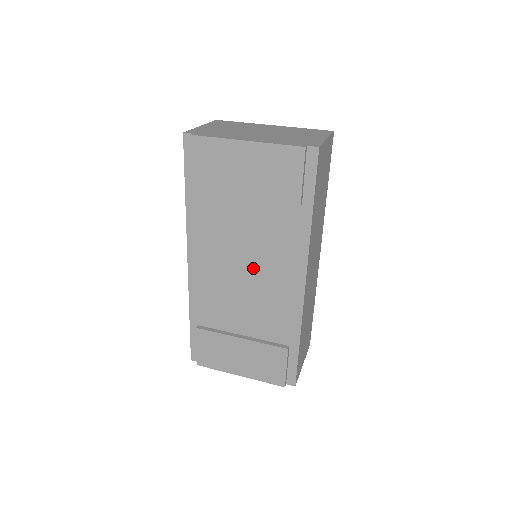
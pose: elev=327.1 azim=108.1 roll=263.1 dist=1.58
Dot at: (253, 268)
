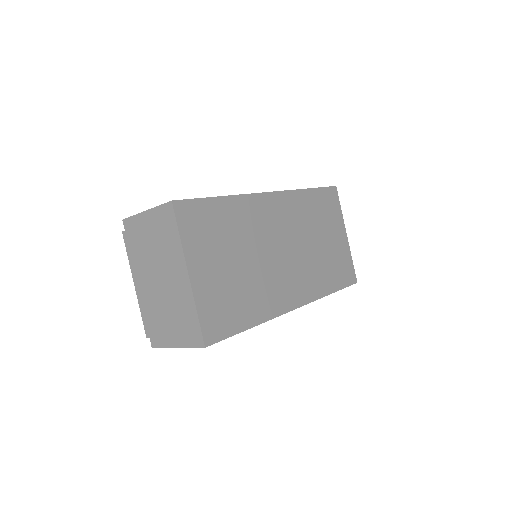
Dot at: occluded
